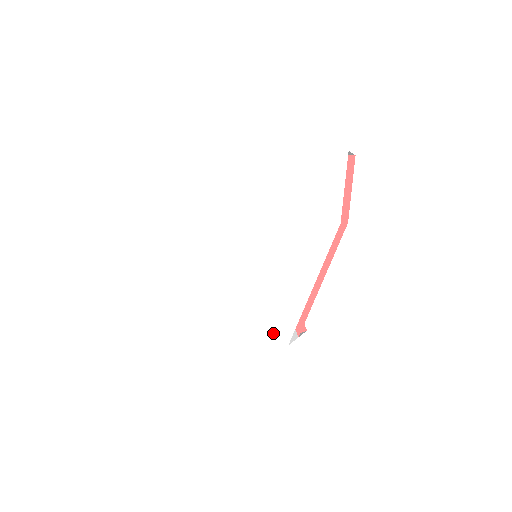
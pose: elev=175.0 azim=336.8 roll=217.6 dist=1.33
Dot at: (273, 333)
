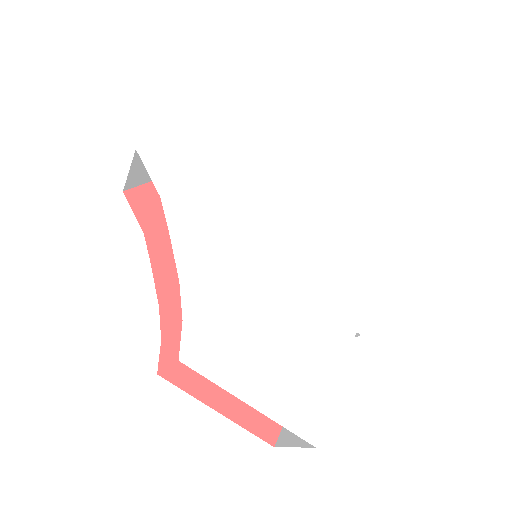
Dot at: (351, 300)
